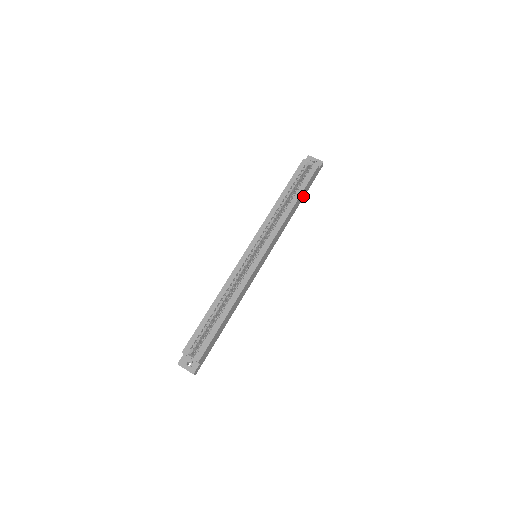
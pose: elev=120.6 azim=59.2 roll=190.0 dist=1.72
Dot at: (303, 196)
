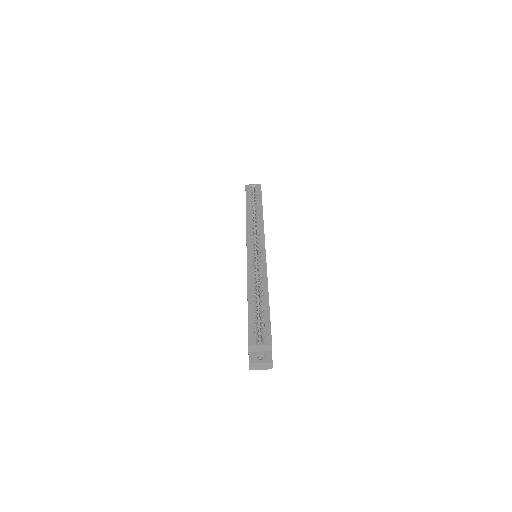
Dot at: occluded
